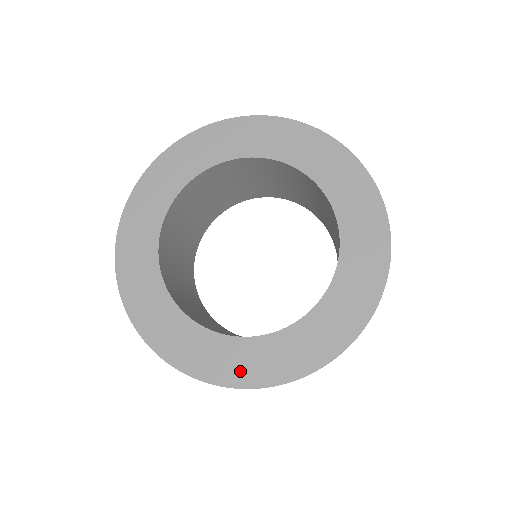
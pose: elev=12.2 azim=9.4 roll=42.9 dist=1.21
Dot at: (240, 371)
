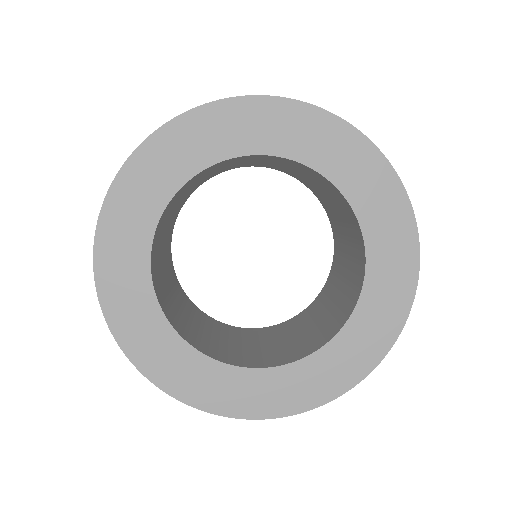
Dot at: (361, 358)
